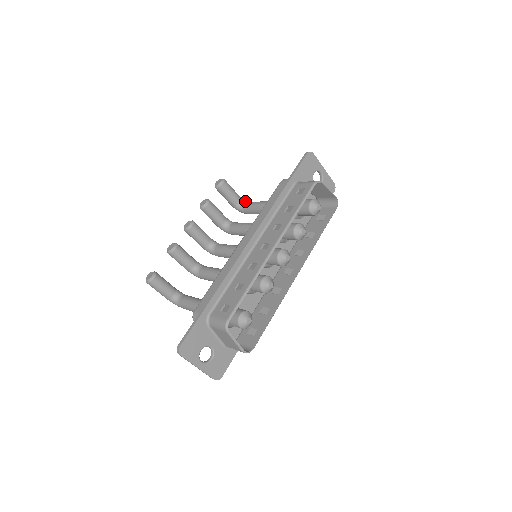
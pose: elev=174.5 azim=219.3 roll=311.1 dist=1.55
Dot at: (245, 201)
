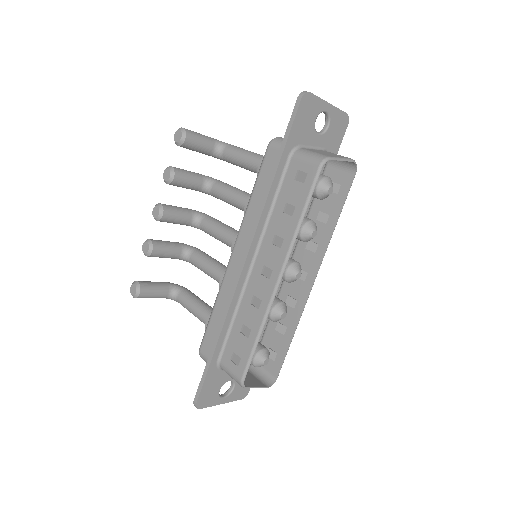
Dot at: (222, 145)
